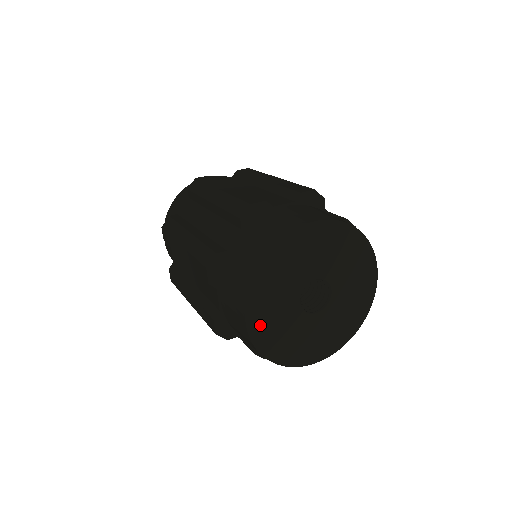
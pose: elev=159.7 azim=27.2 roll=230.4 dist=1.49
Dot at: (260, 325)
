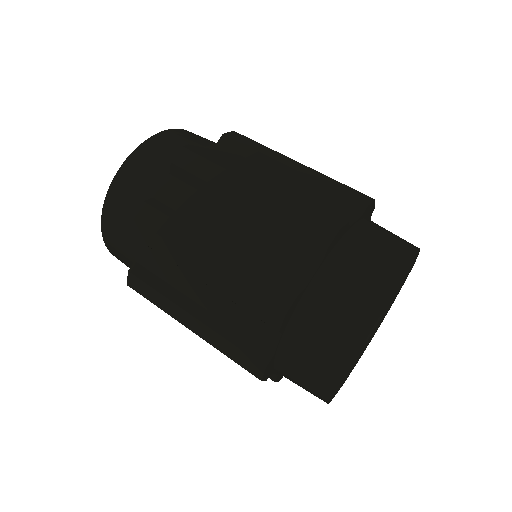
Dot at: (341, 376)
